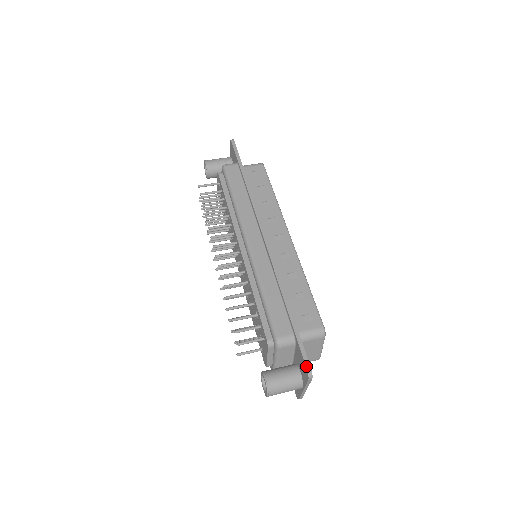
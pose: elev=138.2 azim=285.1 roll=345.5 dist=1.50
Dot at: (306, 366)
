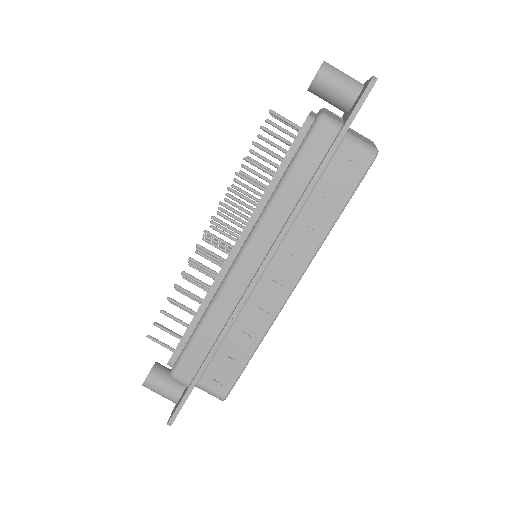
Dot at: (171, 418)
